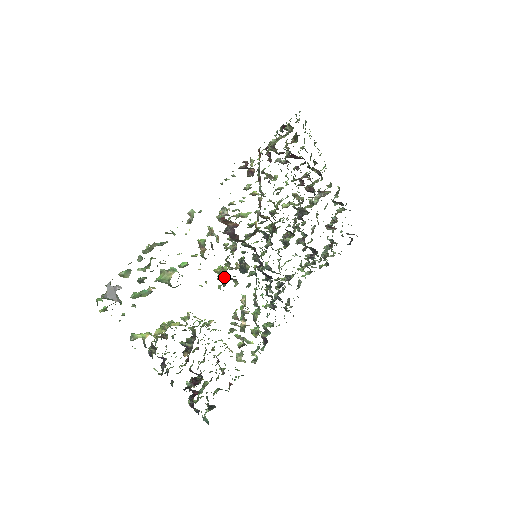
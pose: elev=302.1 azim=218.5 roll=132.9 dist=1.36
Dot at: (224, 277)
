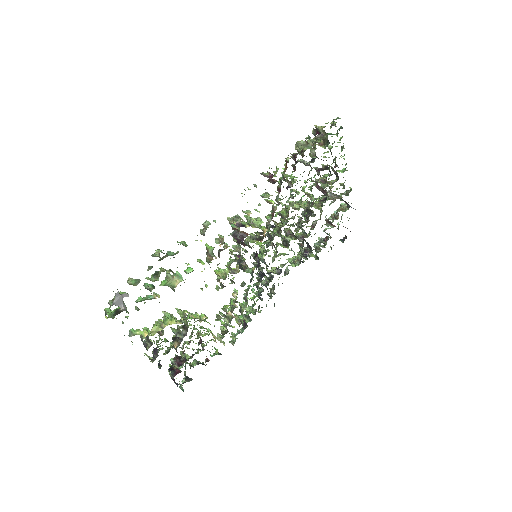
Dot at: (223, 278)
